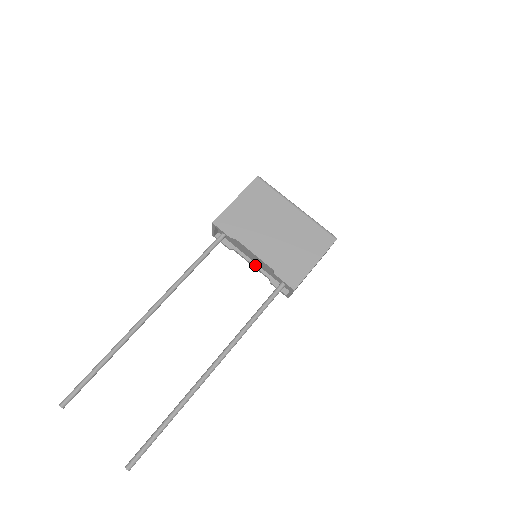
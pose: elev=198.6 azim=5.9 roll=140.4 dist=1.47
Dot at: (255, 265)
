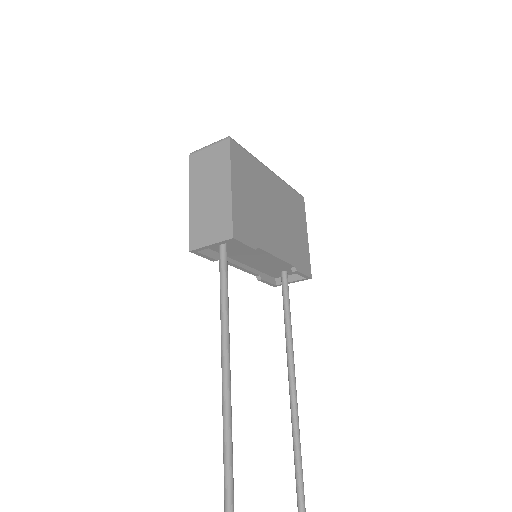
Dot at: (244, 267)
